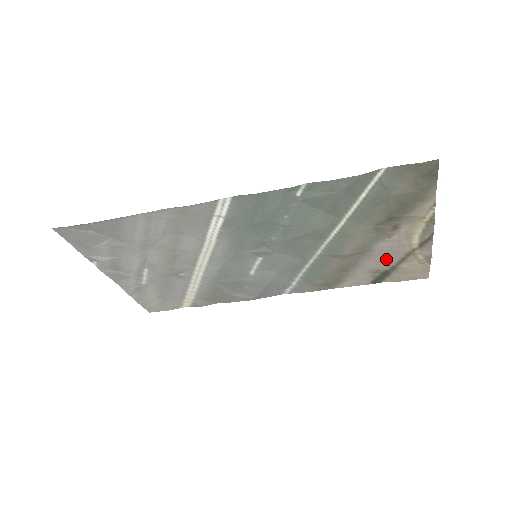
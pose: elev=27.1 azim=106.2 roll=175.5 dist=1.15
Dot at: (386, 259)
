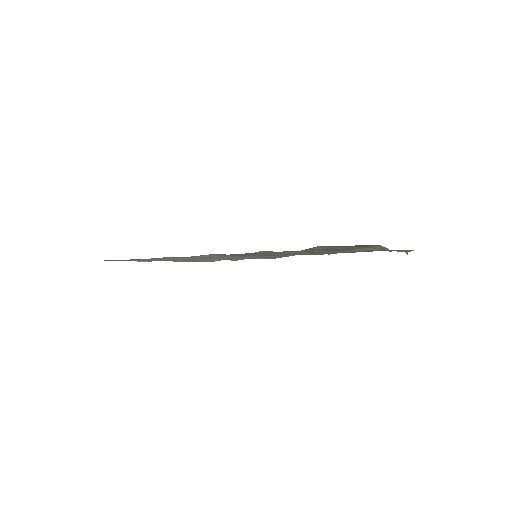
Dot at: occluded
